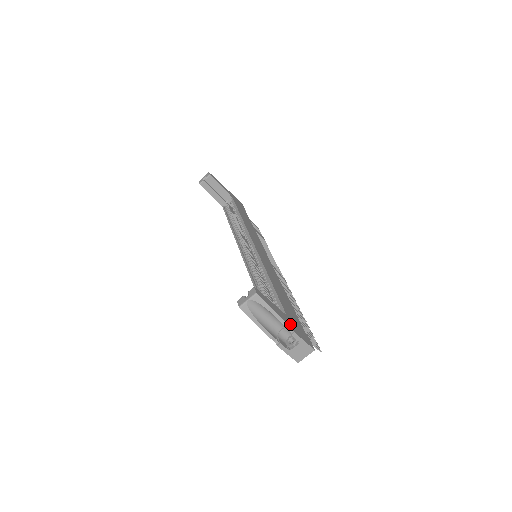
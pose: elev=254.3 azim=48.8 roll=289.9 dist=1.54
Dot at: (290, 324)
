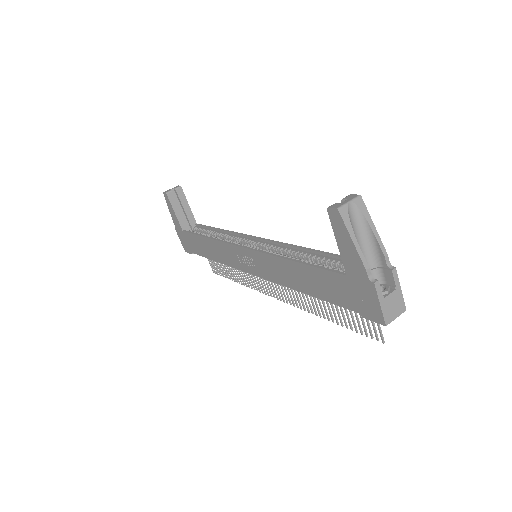
Dot at: (382, 262)
